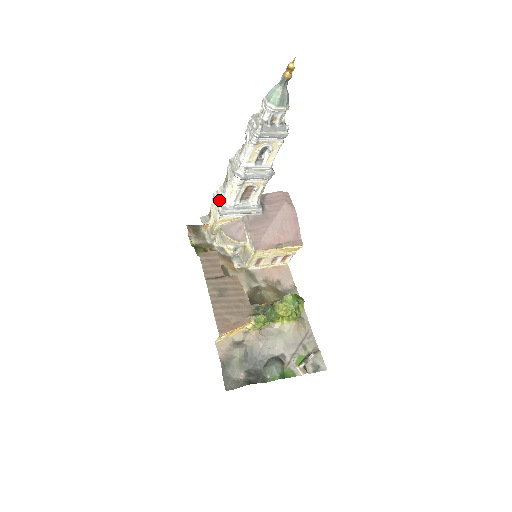
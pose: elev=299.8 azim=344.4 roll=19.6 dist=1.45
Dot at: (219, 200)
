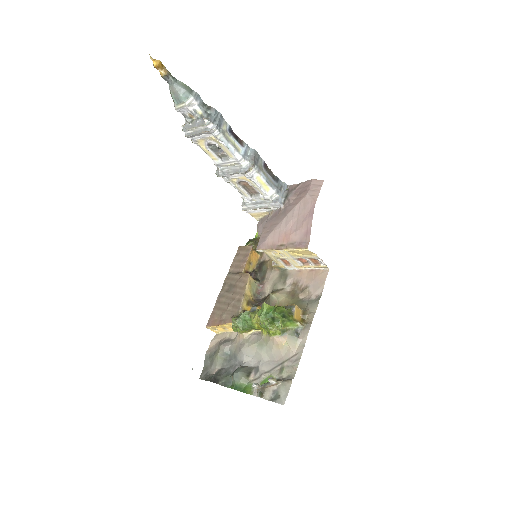
Dot at: occluded
